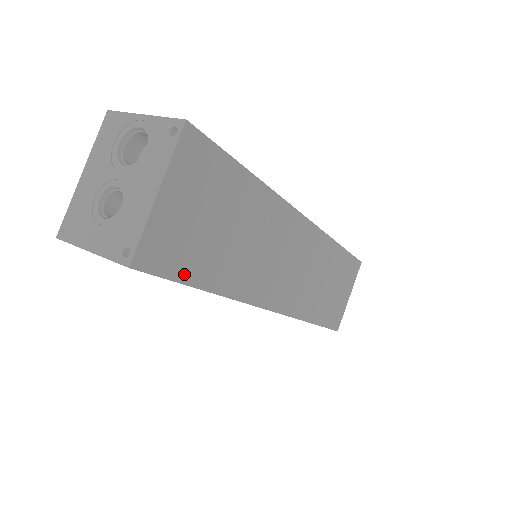
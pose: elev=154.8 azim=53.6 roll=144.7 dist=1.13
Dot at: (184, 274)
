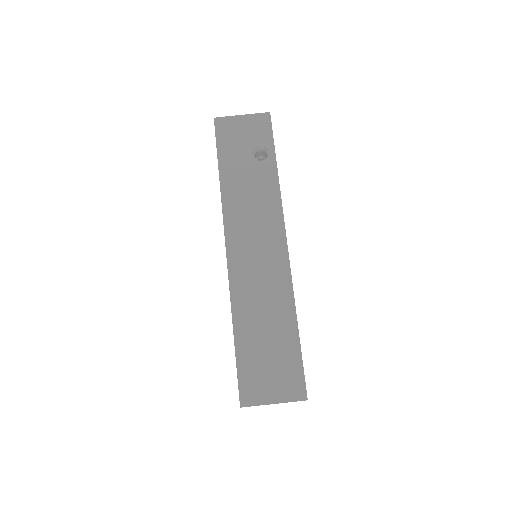
Dot at: occluded
